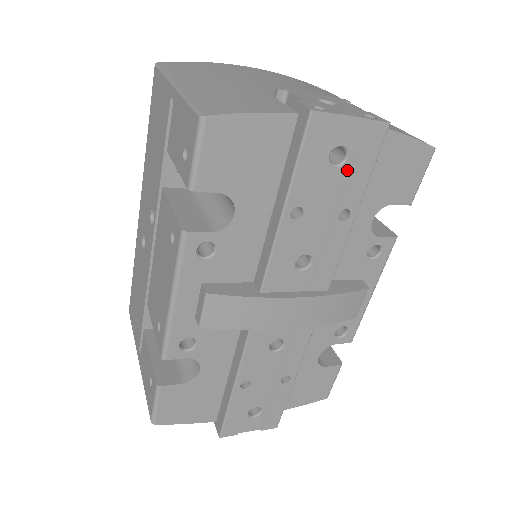
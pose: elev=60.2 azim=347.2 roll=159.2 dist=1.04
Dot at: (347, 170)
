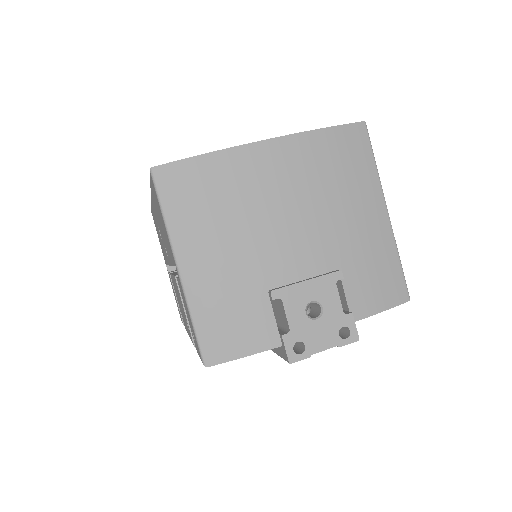
Dot at: occluded
